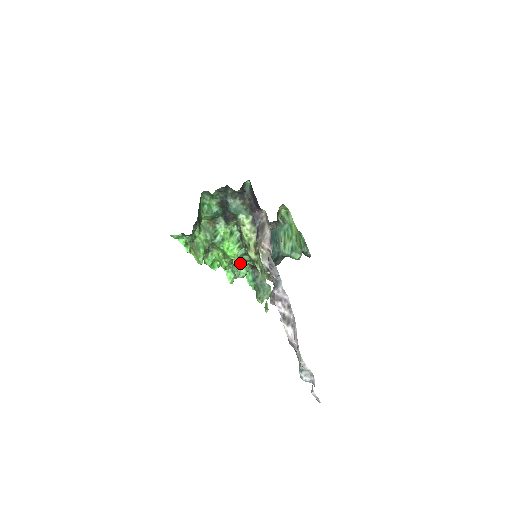
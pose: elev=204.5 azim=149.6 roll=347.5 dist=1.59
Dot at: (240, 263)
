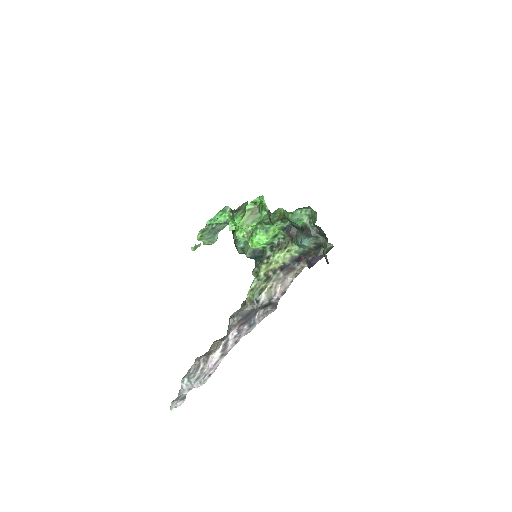
Dot at: occluded
